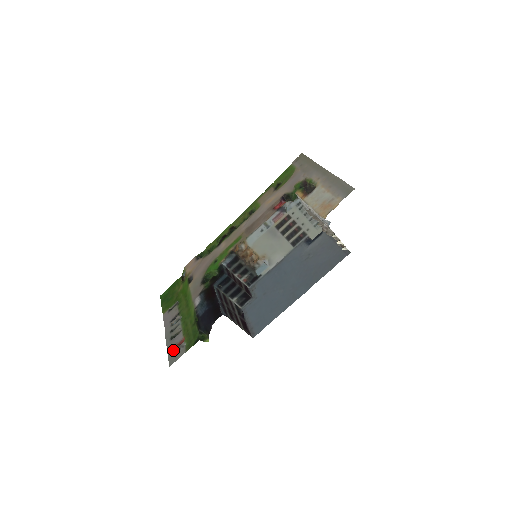
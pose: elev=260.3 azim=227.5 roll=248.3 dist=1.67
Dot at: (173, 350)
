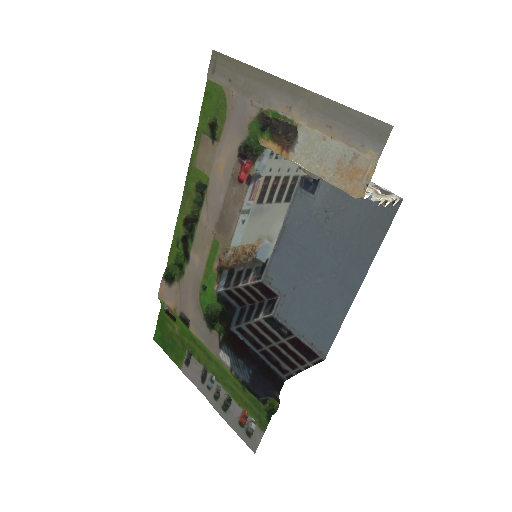
Dot at: (241, 430)
